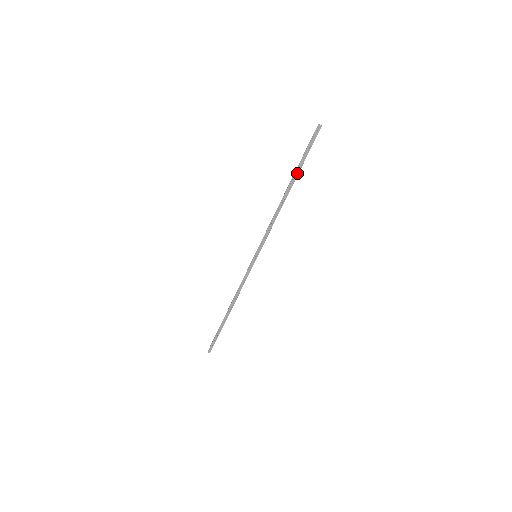
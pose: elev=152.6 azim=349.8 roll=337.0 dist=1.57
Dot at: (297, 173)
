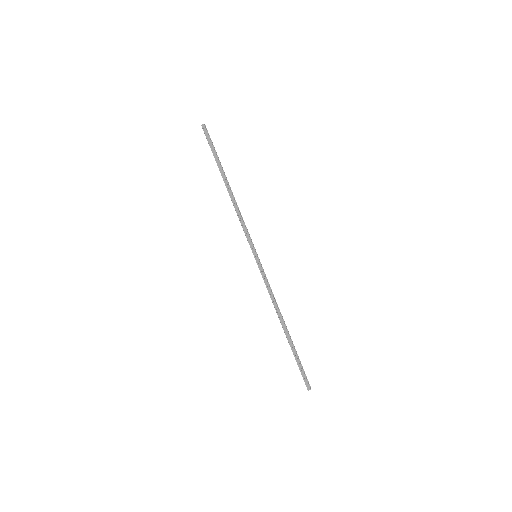
Dot at: (220, 167)
